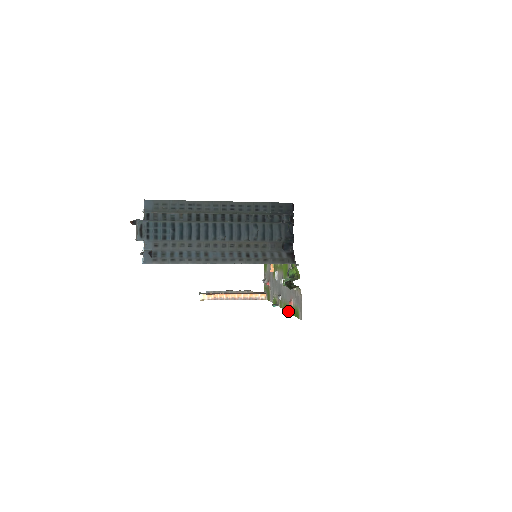
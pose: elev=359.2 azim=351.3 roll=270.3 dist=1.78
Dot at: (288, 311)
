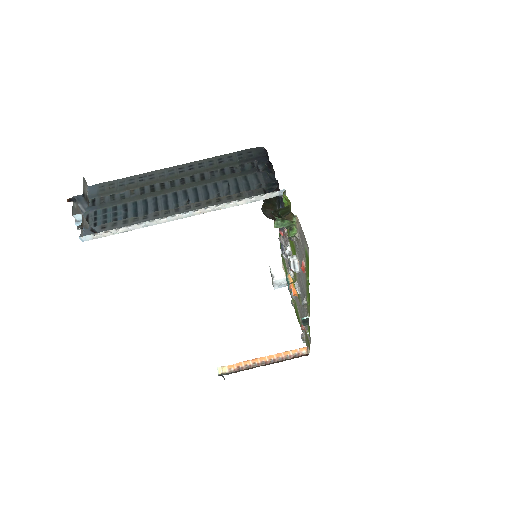
Dot at: (308, 288)
